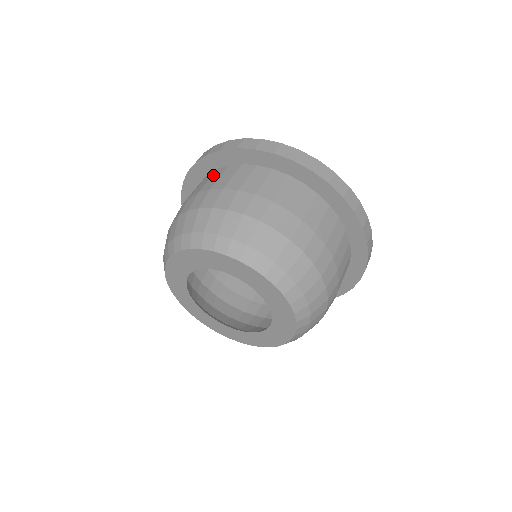
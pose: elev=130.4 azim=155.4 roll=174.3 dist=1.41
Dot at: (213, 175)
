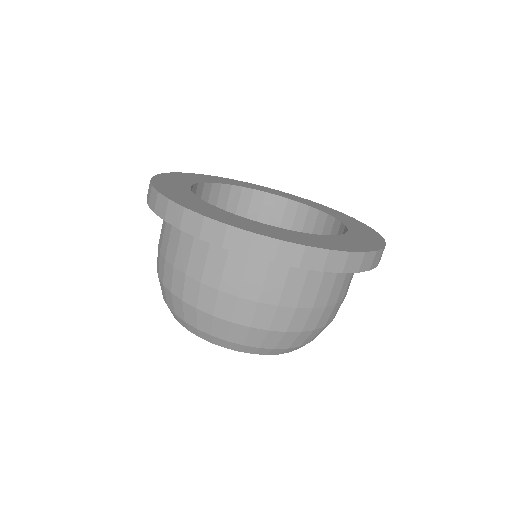
Dot at: occluded
